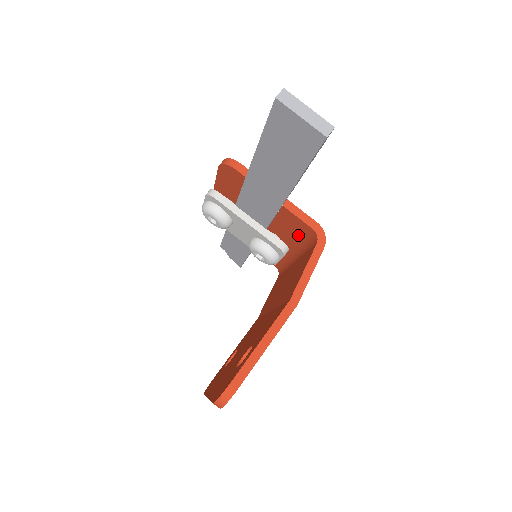
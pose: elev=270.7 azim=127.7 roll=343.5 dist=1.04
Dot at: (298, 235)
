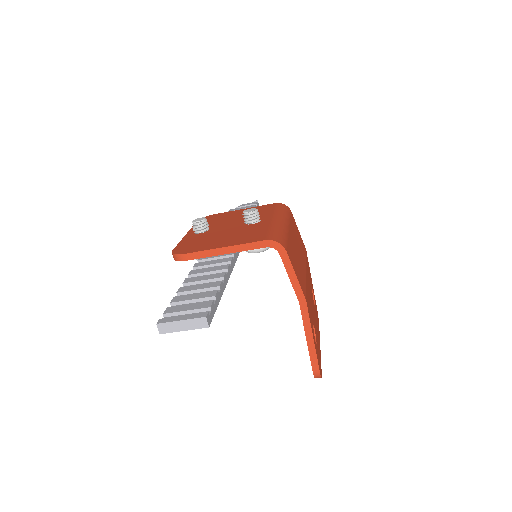
Dot at: occluded
